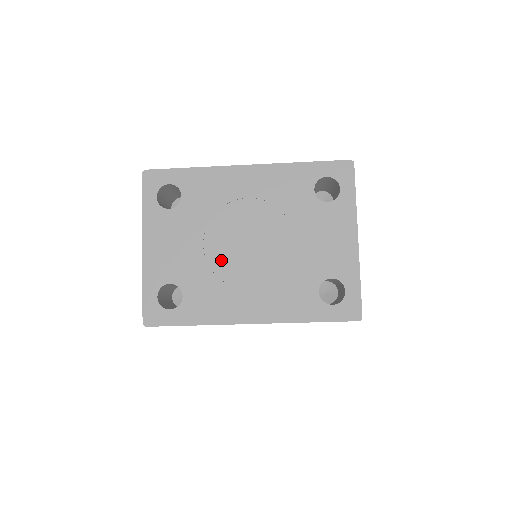
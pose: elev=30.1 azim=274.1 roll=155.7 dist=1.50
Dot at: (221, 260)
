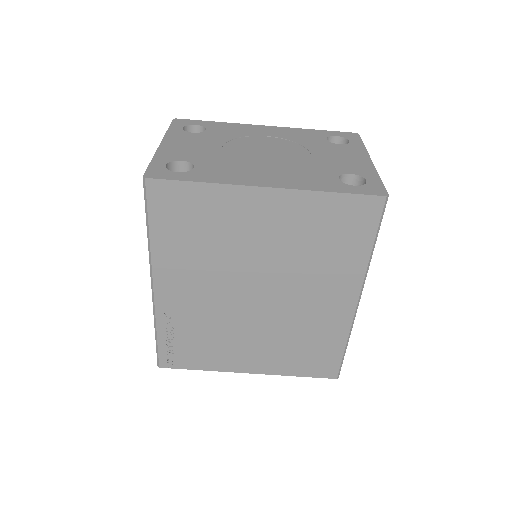
Dot at: (238, 156)
